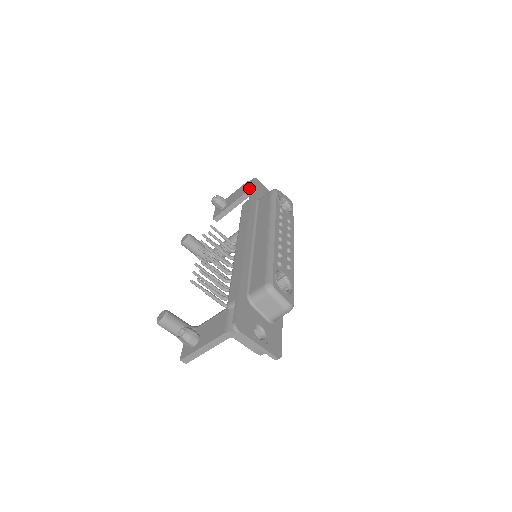
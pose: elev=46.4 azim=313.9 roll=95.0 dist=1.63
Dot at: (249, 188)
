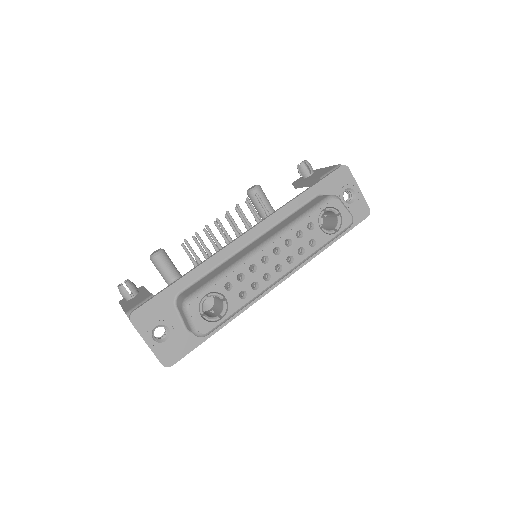
Dot at: occluded
